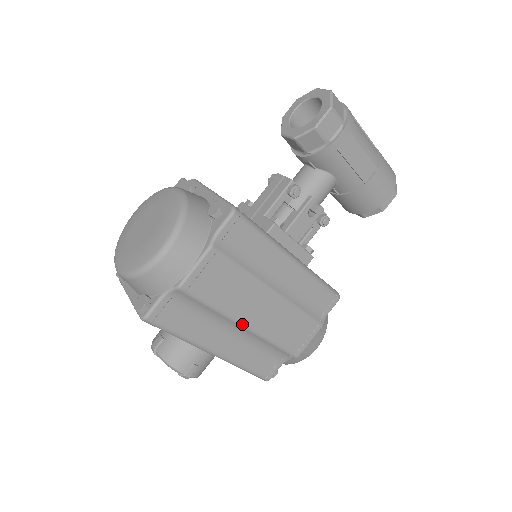
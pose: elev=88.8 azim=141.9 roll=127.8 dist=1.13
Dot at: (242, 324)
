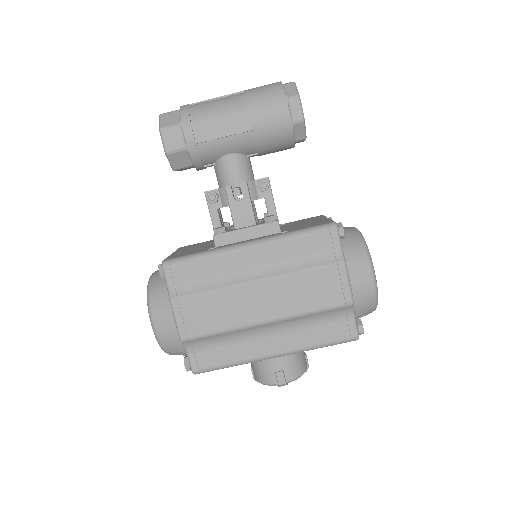
Dot at: (260, 323)
